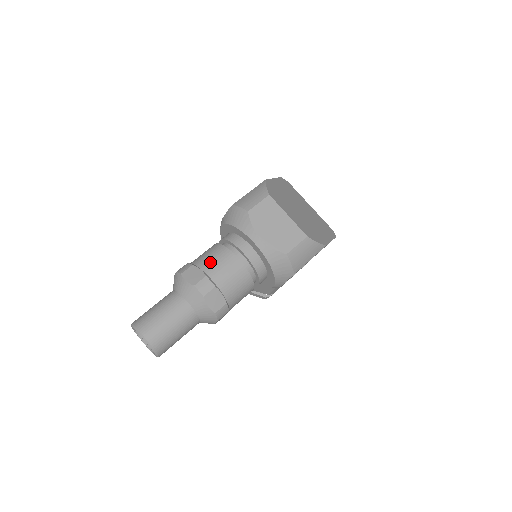
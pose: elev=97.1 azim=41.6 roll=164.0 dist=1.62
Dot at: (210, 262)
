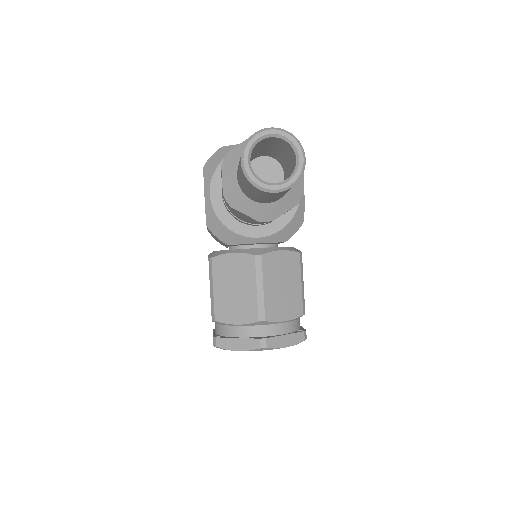
Dot at: occluded
